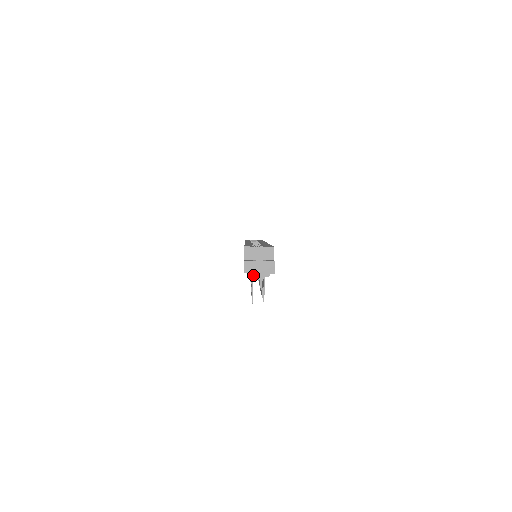
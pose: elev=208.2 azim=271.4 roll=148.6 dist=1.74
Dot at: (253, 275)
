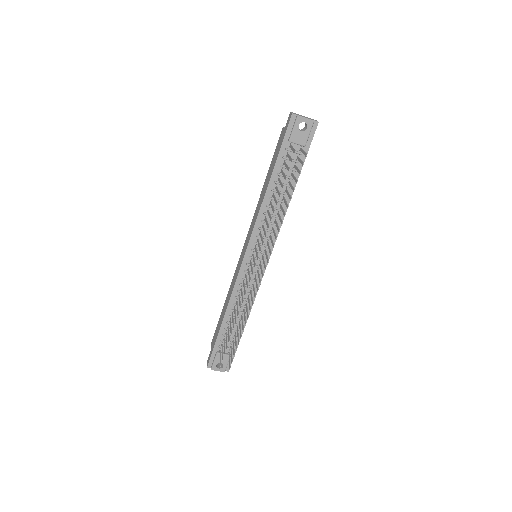
Dot at: (300, 116)
